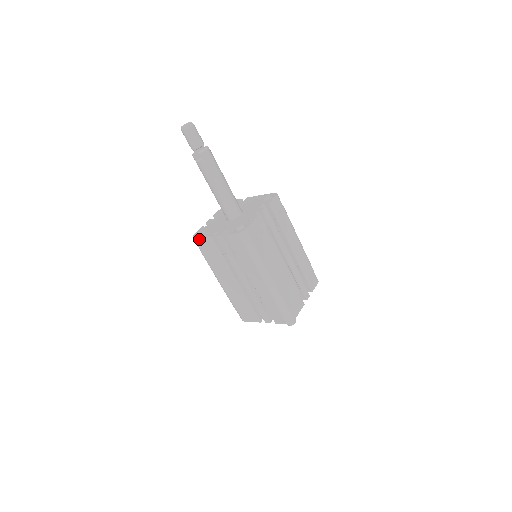
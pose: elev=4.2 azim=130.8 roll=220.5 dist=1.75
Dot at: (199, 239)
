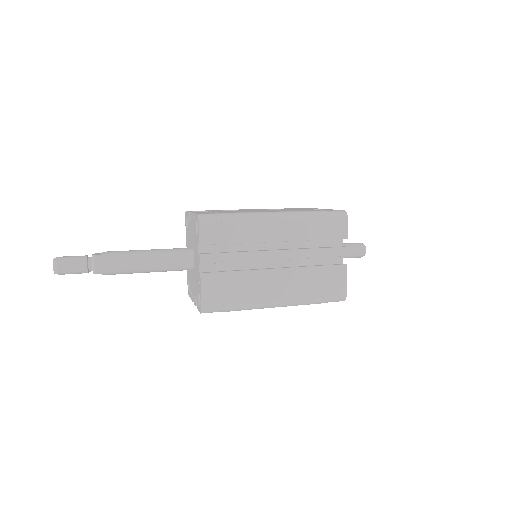
Dot at: occluded
